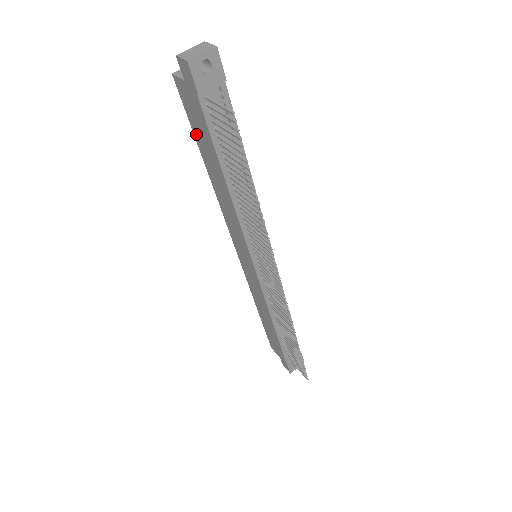
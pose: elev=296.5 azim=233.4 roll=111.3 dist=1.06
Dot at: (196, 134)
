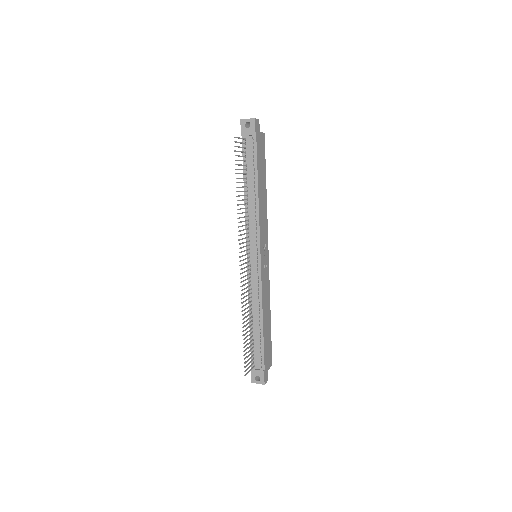
Dot at: occluded
